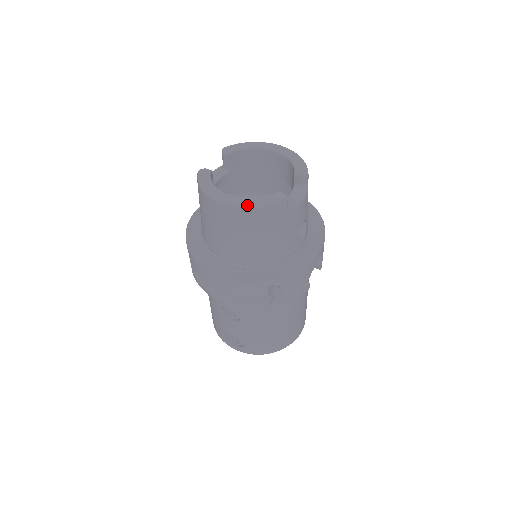
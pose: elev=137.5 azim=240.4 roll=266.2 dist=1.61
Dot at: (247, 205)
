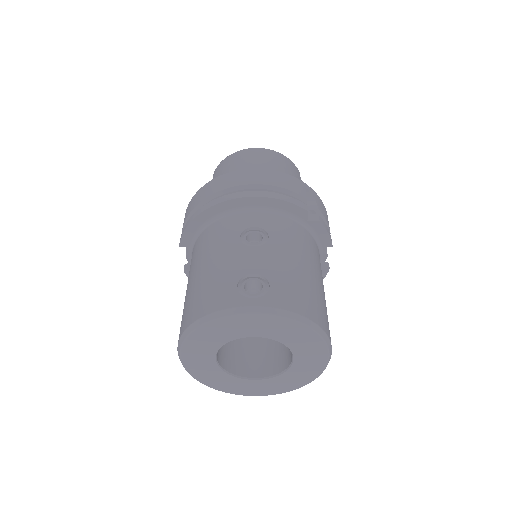
Dot at: (276, 152)
